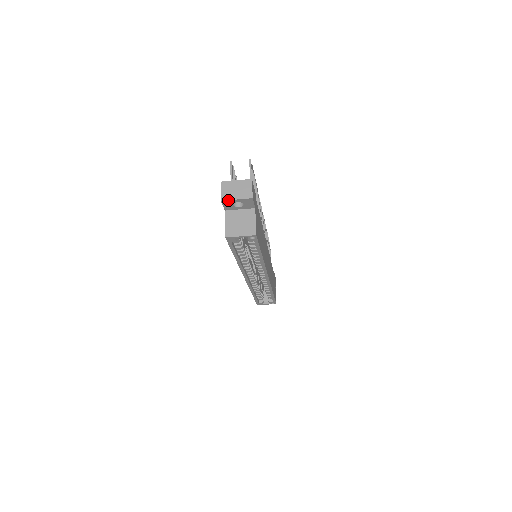
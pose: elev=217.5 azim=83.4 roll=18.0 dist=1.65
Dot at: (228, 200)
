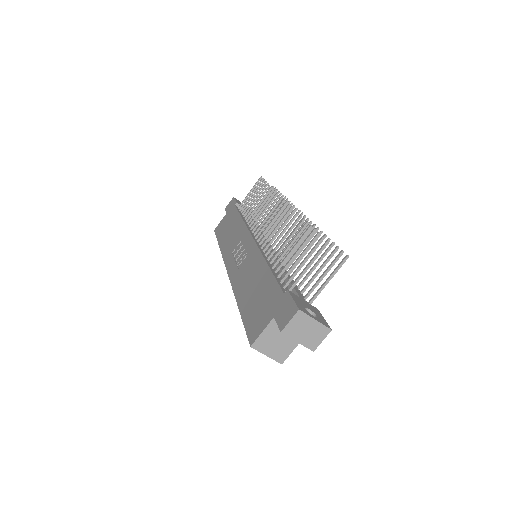
Dot at: (289, 336)
